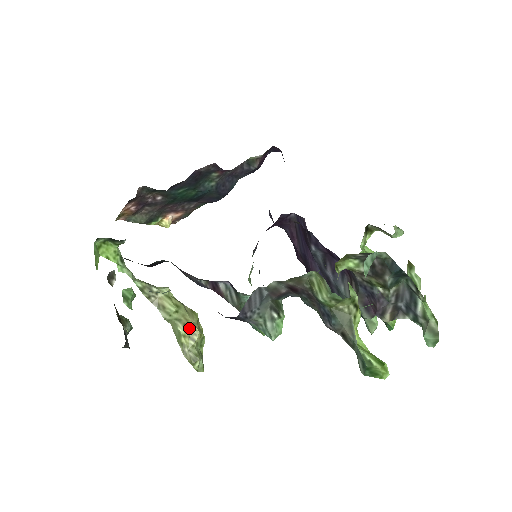
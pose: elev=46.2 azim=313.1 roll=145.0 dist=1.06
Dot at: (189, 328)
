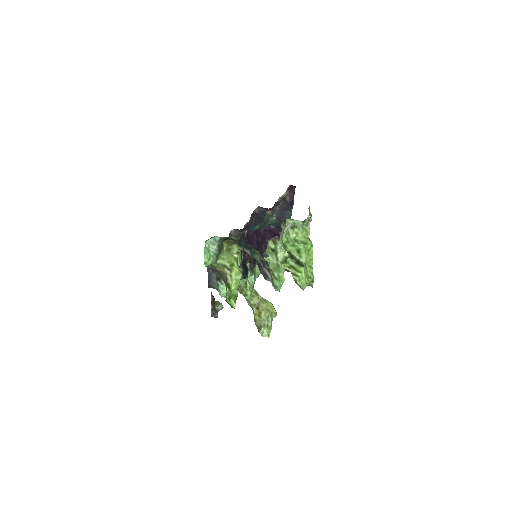
Dot at: (258, 309)
